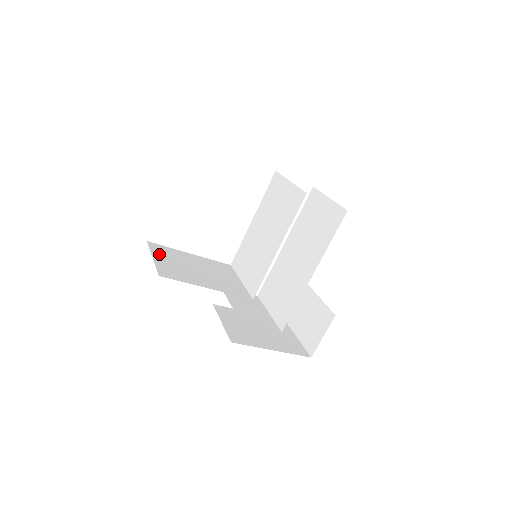
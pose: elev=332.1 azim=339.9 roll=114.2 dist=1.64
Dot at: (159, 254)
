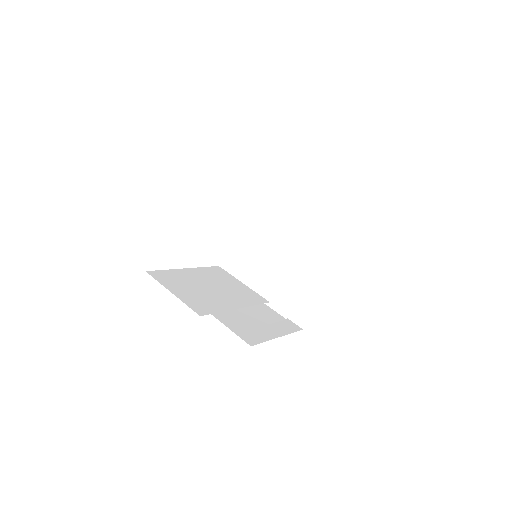
Dot at: (170, 285)
